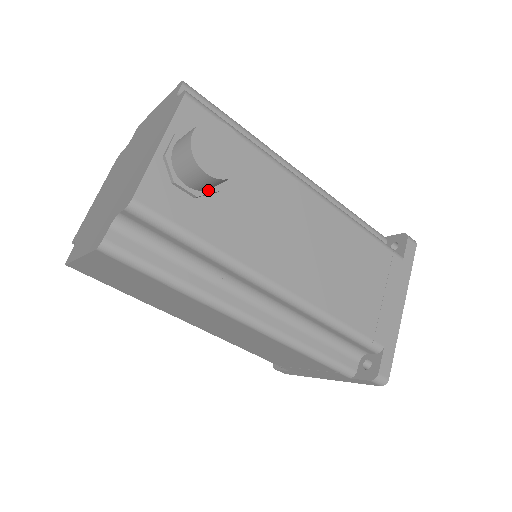
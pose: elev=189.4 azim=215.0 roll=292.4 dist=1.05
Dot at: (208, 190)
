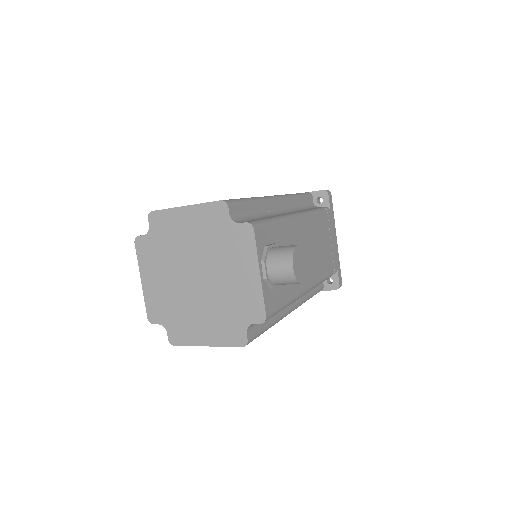
Dot at: occluded
